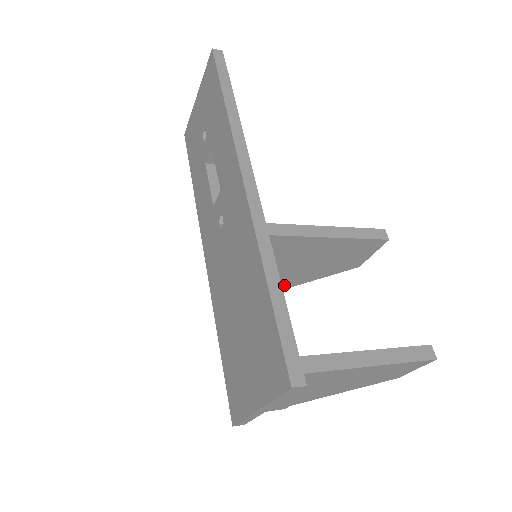
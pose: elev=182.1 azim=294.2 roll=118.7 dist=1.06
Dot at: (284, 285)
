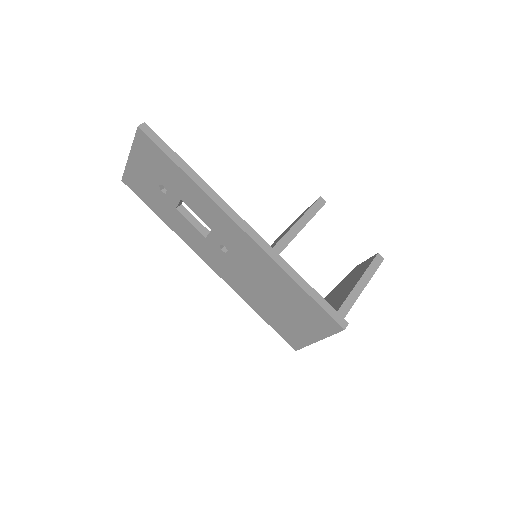
Dot at: occluded
